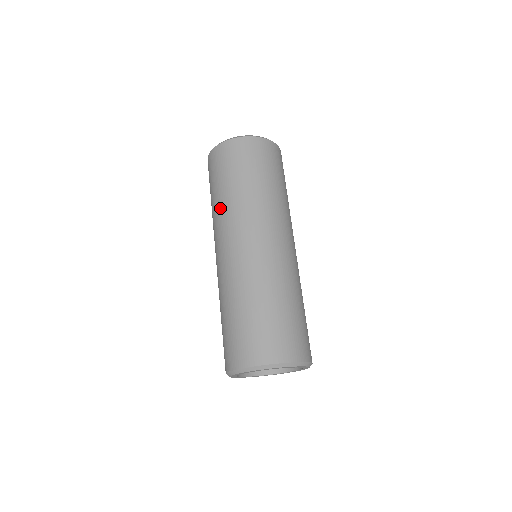
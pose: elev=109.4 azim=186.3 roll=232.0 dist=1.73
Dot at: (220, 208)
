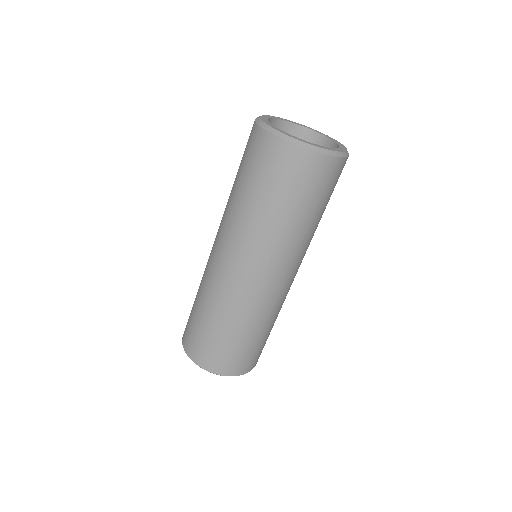
Dot at: (235, 212)
